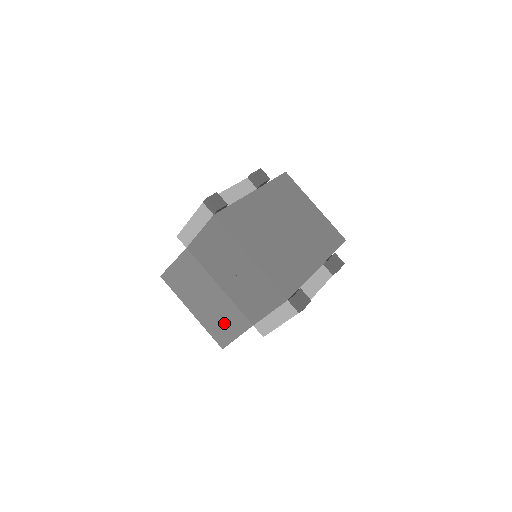
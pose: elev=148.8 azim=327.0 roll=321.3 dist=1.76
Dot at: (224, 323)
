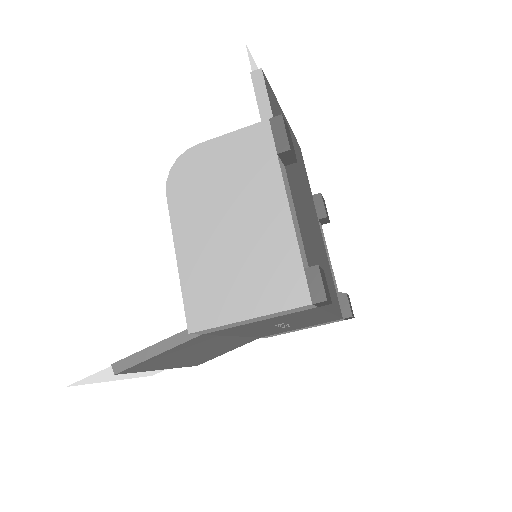
Dot at: (217, 353)
